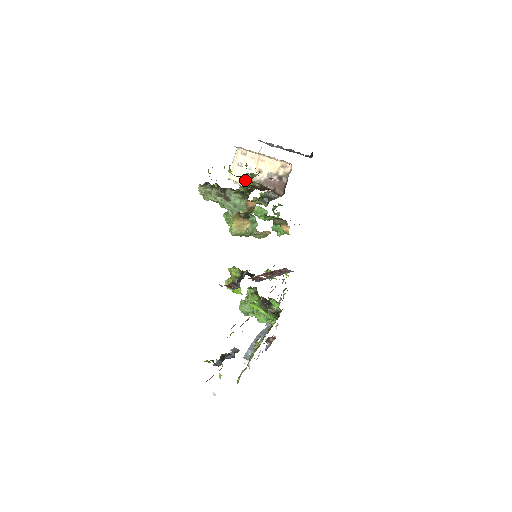
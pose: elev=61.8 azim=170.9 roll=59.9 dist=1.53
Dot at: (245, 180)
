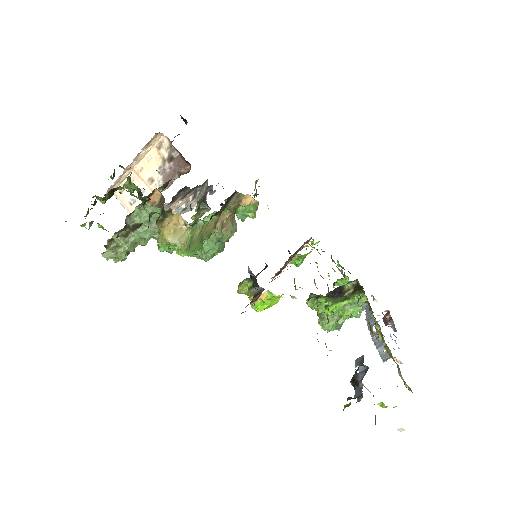
Dot at: occluded
